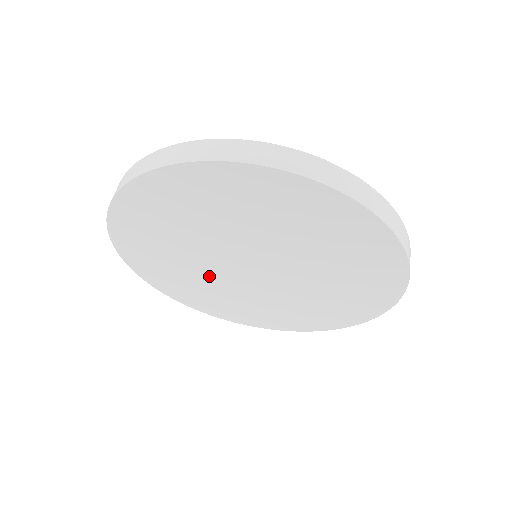
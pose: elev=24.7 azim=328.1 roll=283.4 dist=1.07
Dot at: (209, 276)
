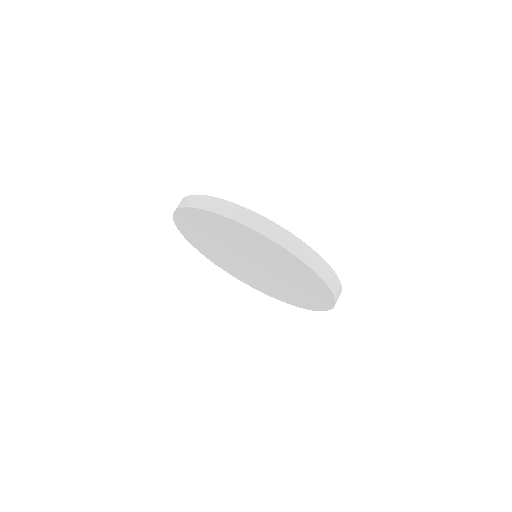
Dot at: (221, 250)
